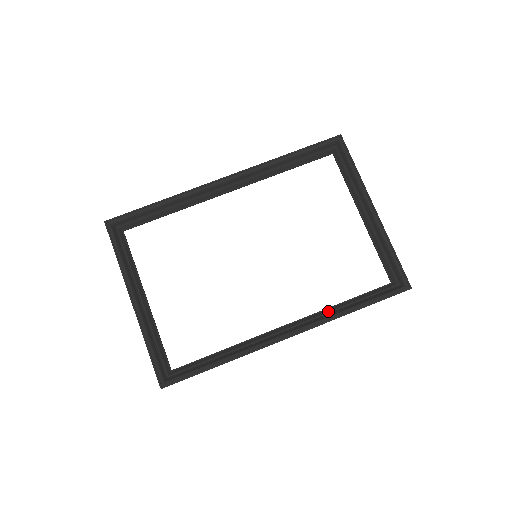
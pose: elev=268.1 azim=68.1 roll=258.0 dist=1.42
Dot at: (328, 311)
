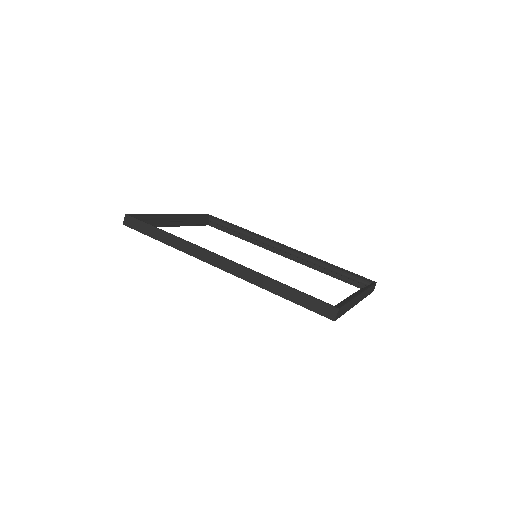
Dot at: occluded
